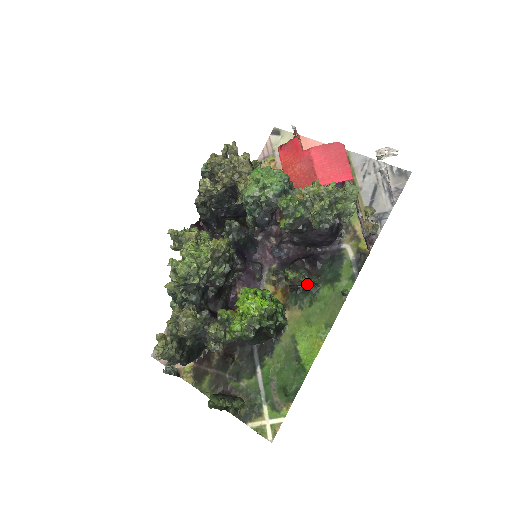
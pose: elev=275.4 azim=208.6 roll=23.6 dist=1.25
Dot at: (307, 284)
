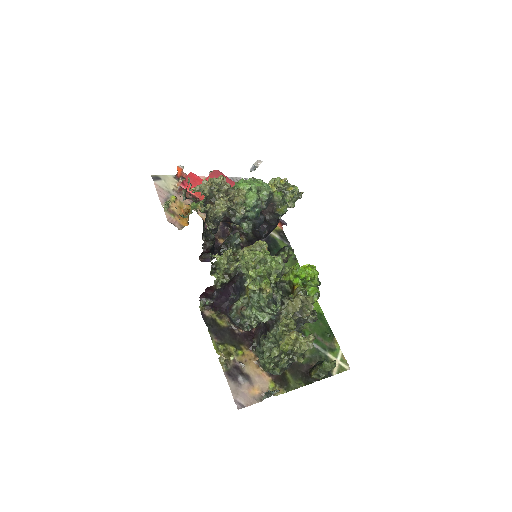
Dot at: (288, 258)
